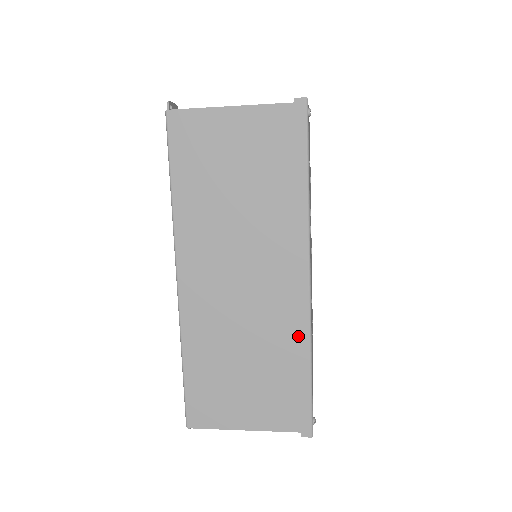
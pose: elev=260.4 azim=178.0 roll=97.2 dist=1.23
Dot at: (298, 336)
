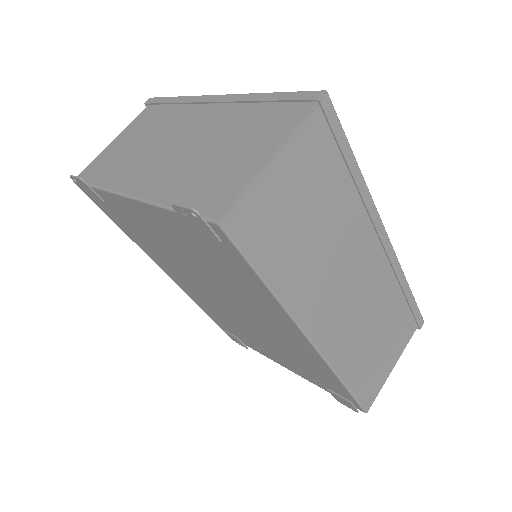
Dot at: (395, 278)
